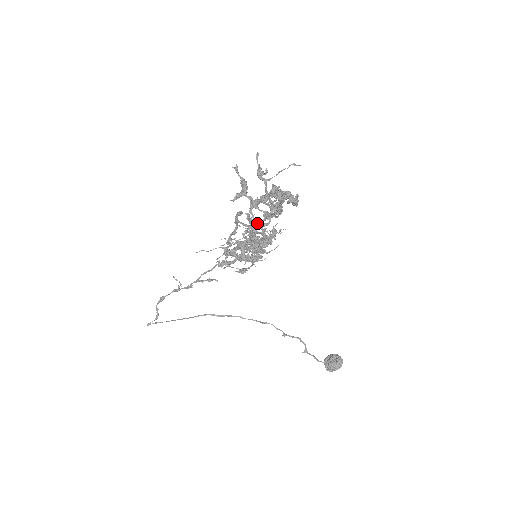
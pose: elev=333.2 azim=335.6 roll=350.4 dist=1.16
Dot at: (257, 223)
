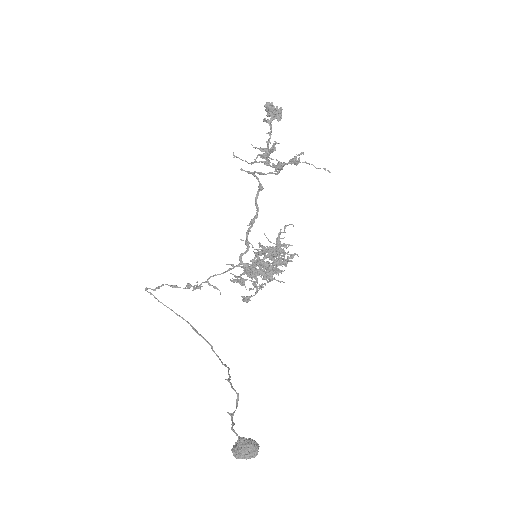
Dot at: (259, 172)
